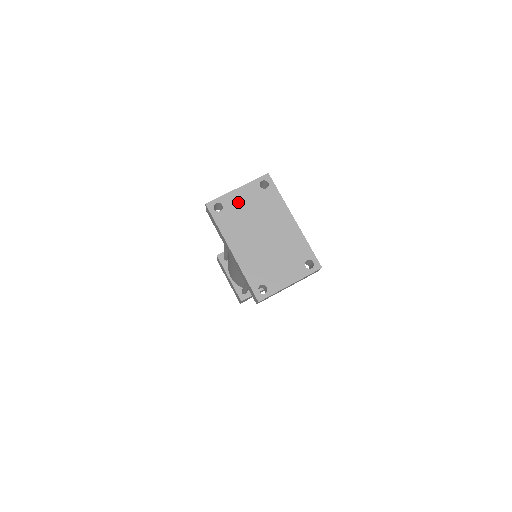
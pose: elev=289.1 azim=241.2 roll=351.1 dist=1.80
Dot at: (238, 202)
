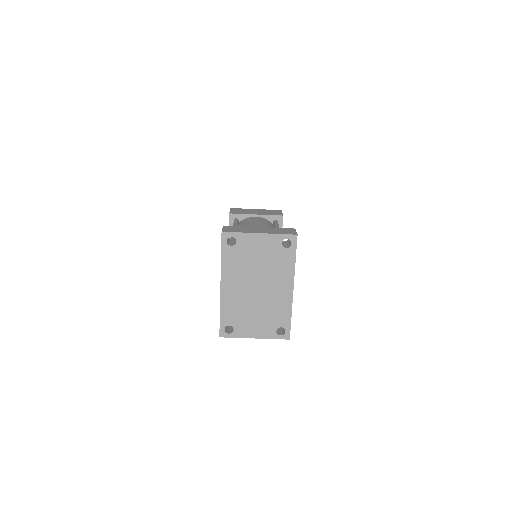
Dot at: (253, 246)
